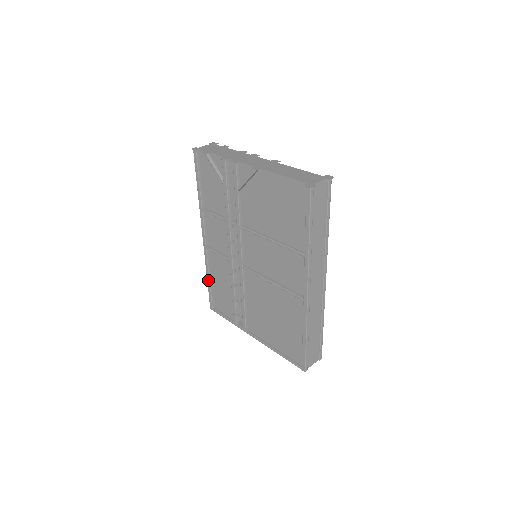
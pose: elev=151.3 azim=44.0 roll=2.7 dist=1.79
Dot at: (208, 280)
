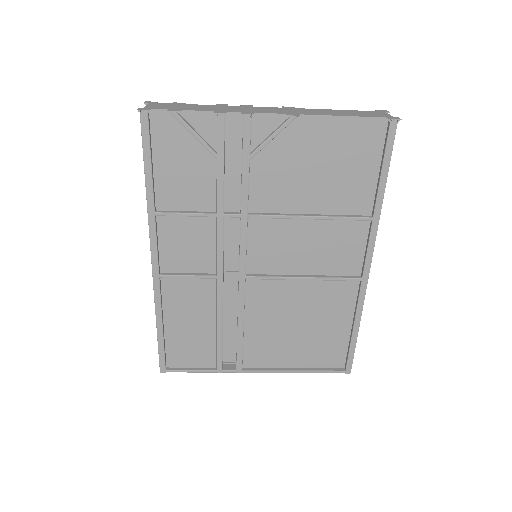
Dot at: (159, 328)
